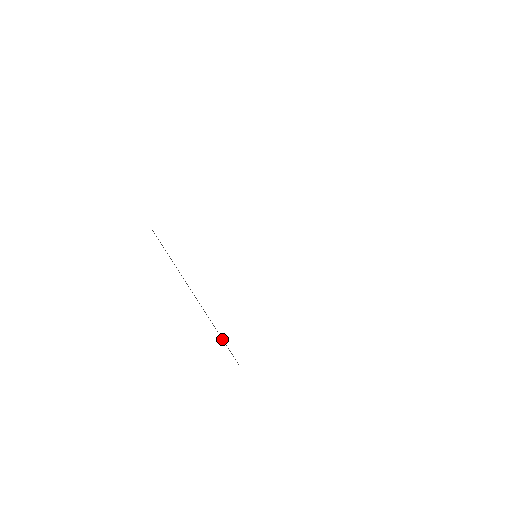
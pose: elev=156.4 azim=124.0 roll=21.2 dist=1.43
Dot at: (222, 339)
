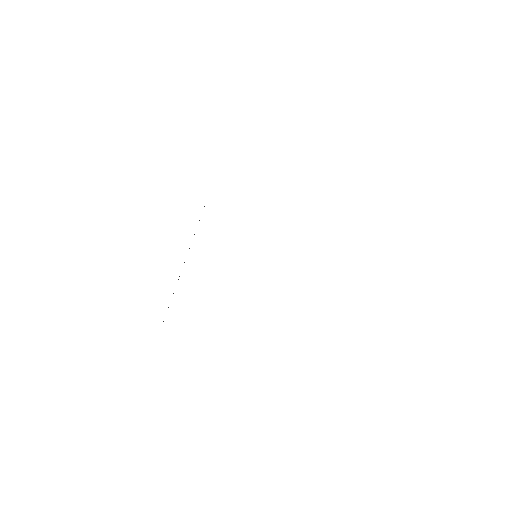
Dot at: occluded
